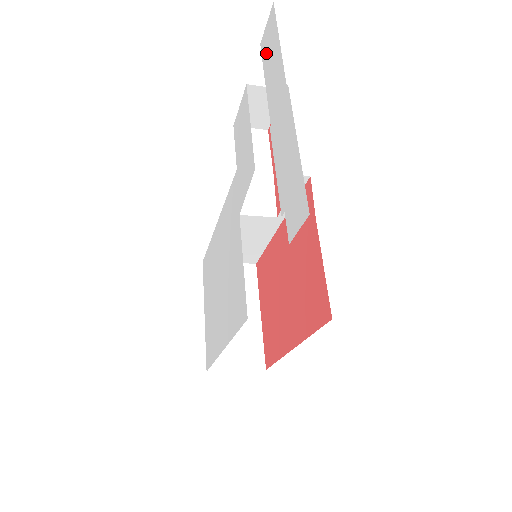
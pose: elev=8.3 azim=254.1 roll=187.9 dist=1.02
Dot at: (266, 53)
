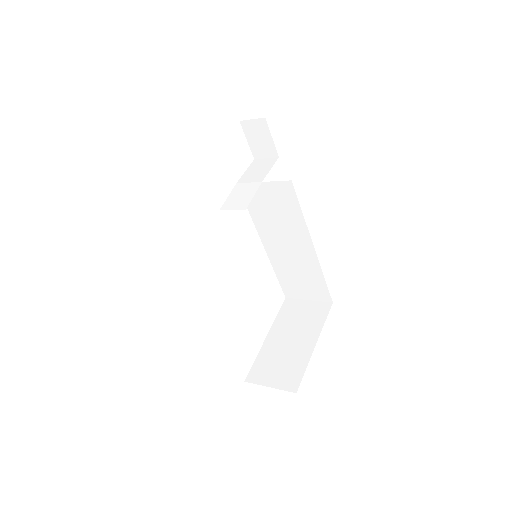
Dot at: occluded
